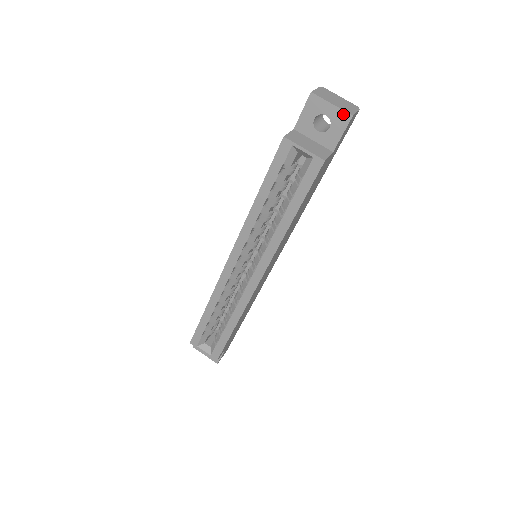
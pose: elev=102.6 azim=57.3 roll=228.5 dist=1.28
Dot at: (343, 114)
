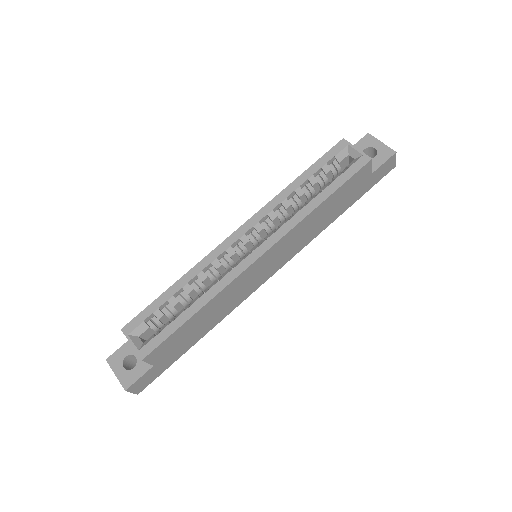
Dot at: (389, 150)
